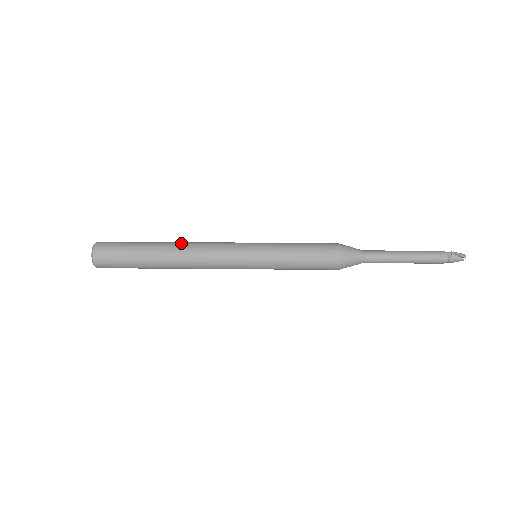
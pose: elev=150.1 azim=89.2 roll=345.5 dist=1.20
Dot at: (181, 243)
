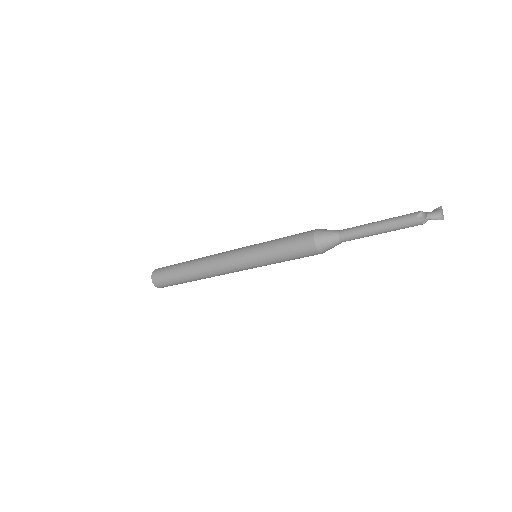
Dot at: occluded
